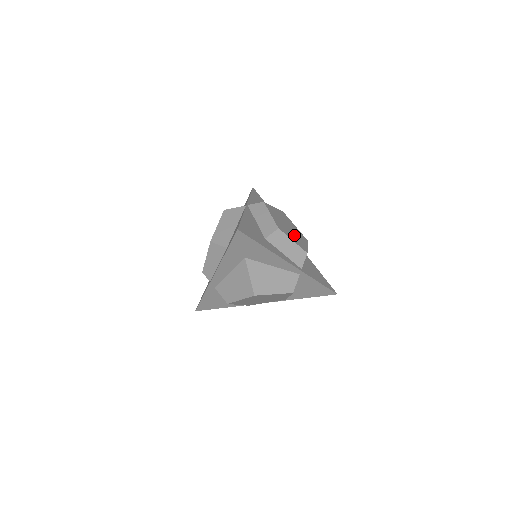
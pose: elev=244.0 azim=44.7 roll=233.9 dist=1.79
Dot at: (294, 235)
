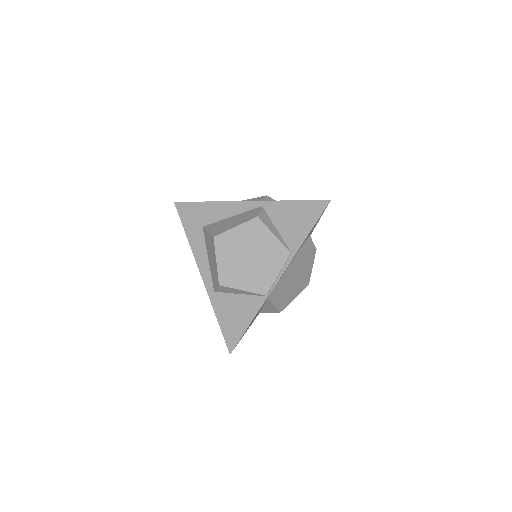
Dot at: occluded
